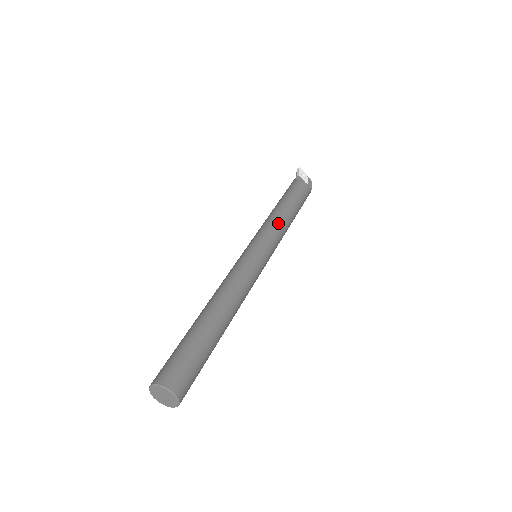
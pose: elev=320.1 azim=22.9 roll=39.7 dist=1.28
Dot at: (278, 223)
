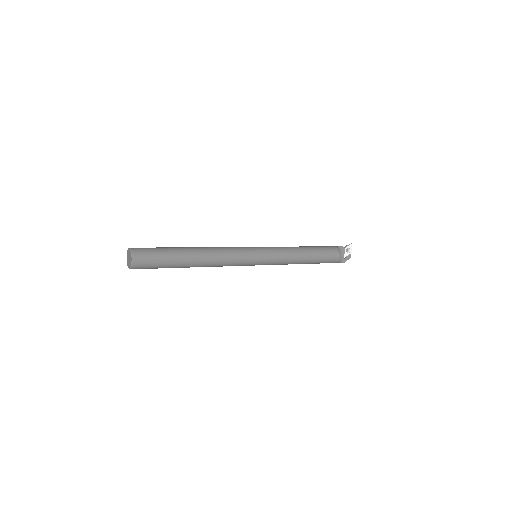
Dot at: (289, 254)
